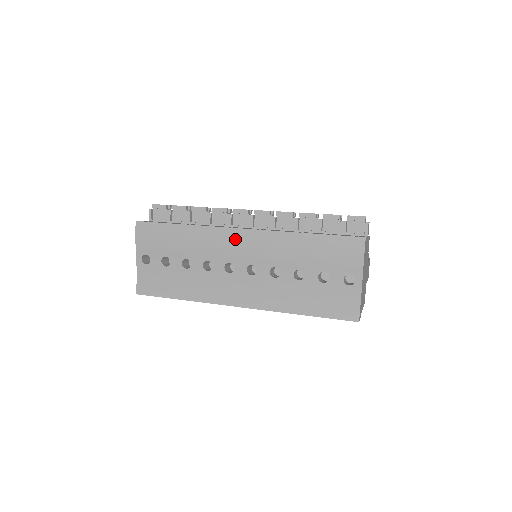
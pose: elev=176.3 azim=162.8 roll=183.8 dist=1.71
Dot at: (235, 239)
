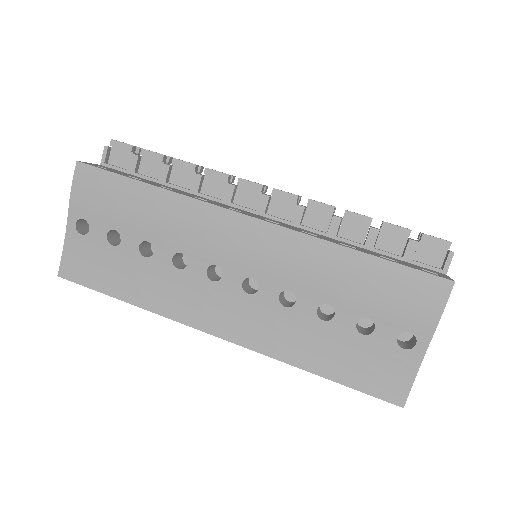
Dot at: (234, 230)
